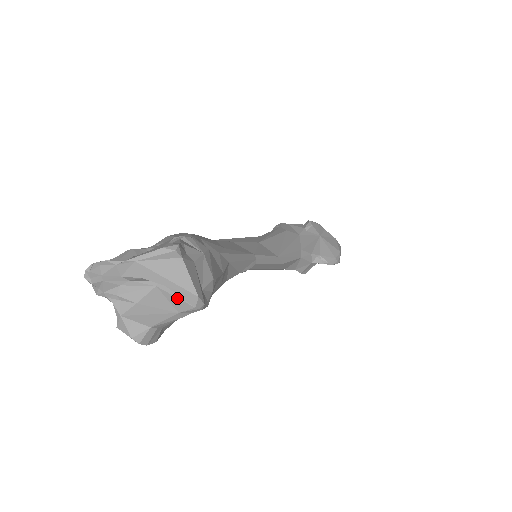
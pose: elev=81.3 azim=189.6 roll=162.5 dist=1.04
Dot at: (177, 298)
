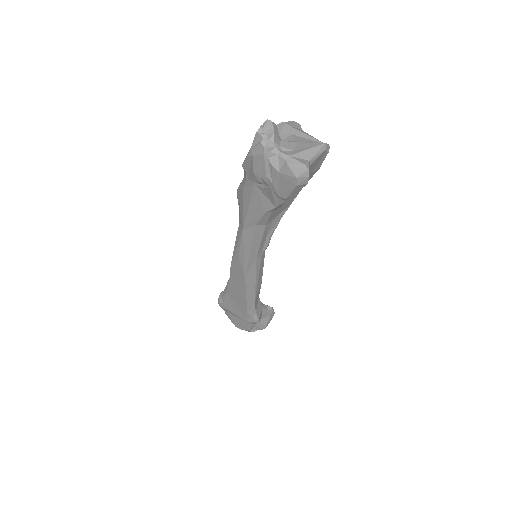
Dot at: (316, 143)
